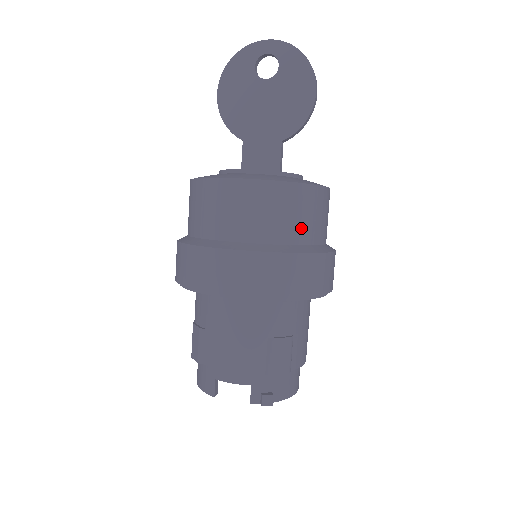
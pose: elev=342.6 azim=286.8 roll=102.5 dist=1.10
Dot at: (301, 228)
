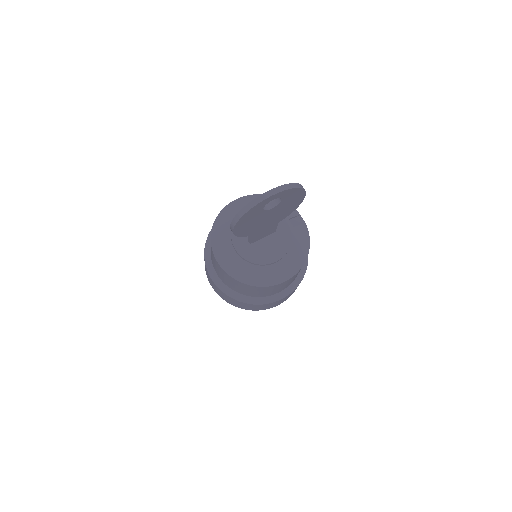
Dot at: occluded
